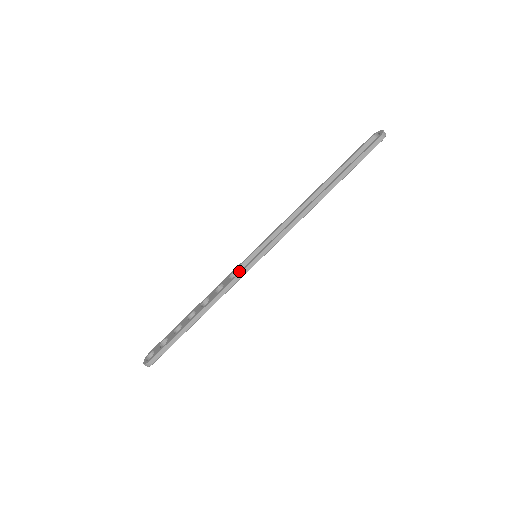
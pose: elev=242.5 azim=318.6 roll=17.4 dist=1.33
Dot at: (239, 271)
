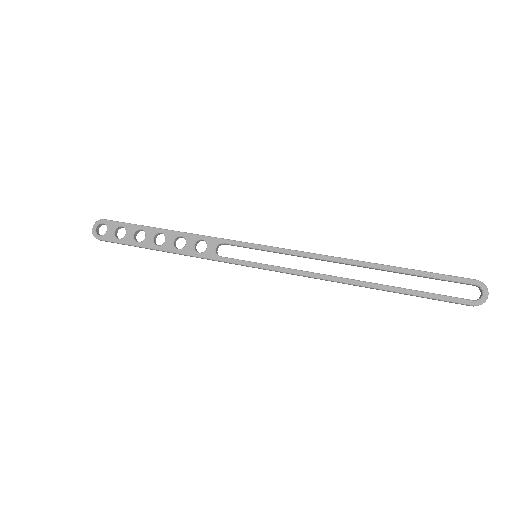
Dot at: (232, 245)
